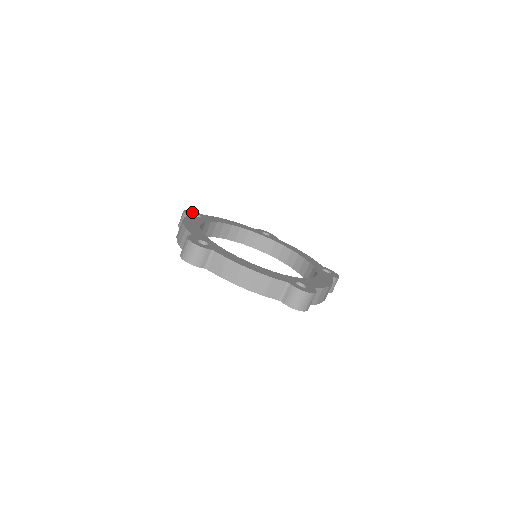
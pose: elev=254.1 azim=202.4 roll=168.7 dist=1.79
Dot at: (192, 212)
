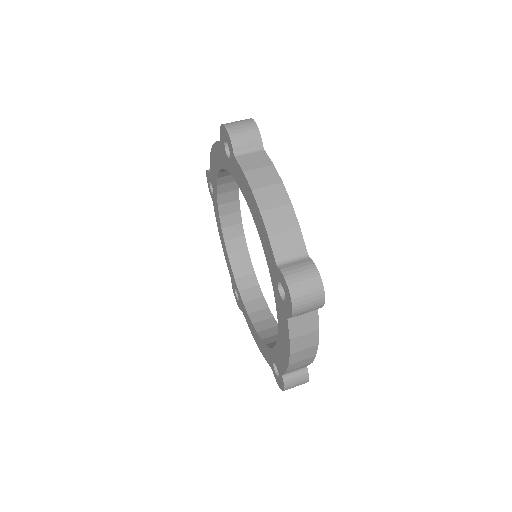
Dot at: occluded
